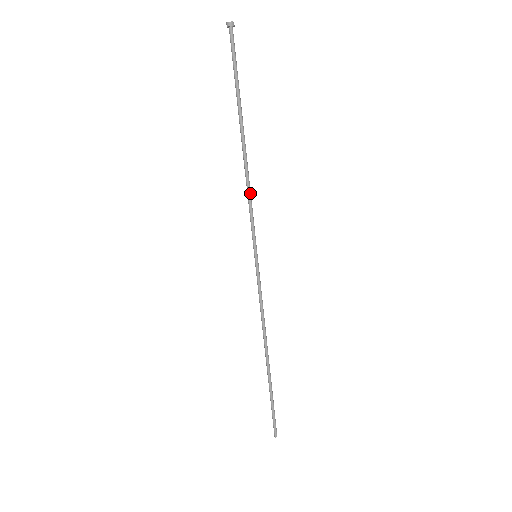
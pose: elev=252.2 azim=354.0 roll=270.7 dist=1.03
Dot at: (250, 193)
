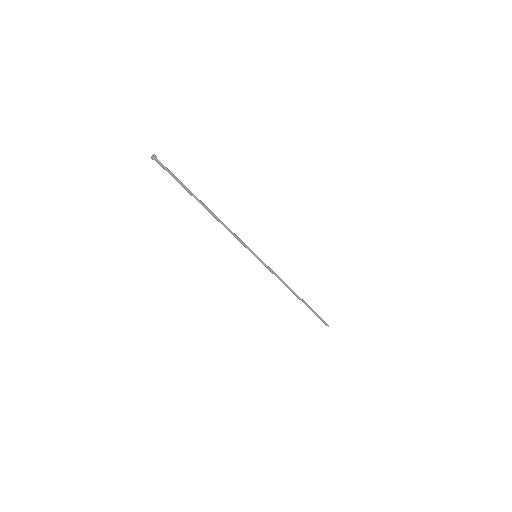
Dot at: (229, 231)
